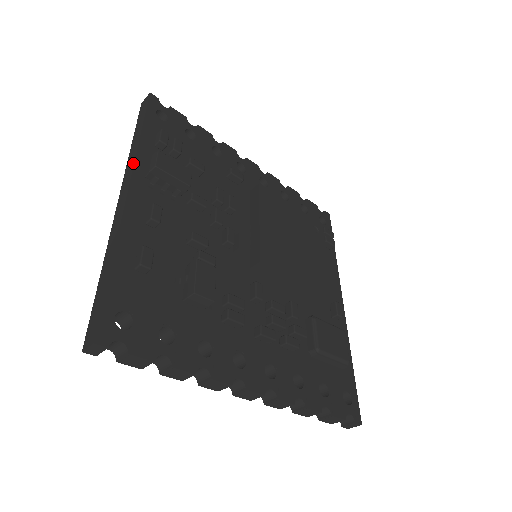
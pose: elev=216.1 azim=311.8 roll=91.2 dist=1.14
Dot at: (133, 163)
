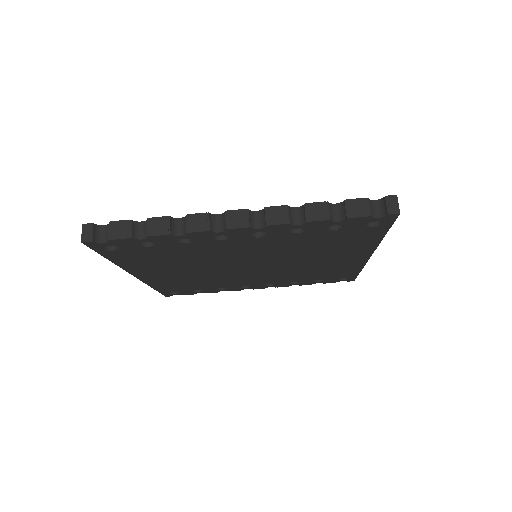
Dot at: occluded
